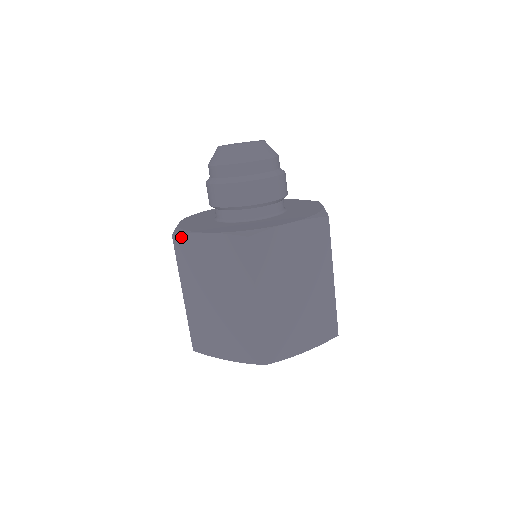
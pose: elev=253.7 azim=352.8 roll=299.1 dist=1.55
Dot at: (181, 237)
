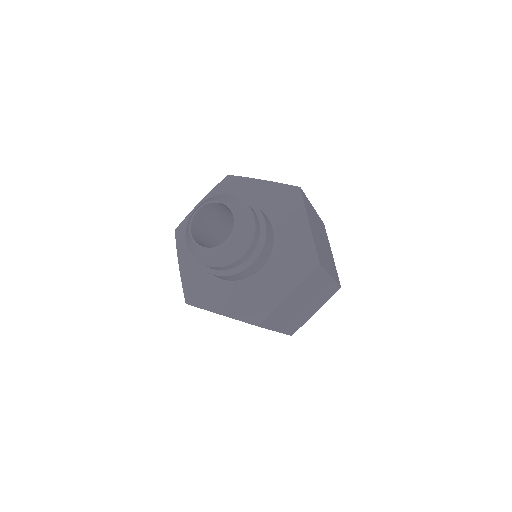
Dot at: occluded
